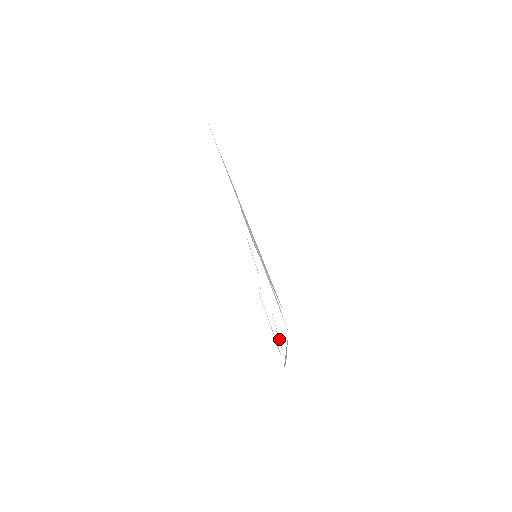
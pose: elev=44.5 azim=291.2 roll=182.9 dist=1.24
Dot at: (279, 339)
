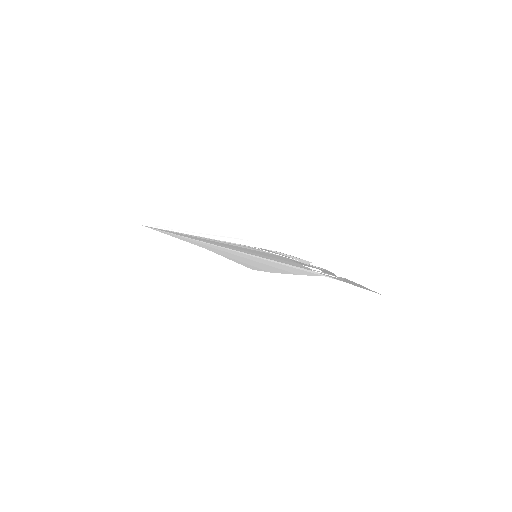
Dot at: (310, 265)
